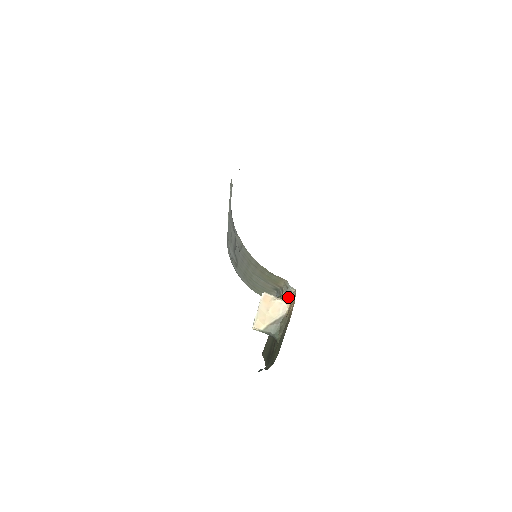
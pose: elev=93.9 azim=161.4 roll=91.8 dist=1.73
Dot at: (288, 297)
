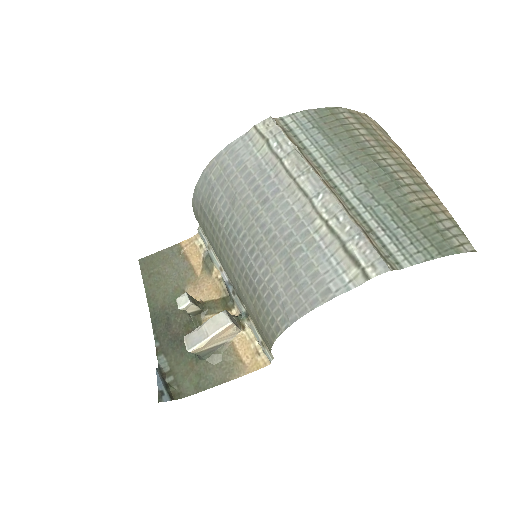
Dot at: (246, 326)
